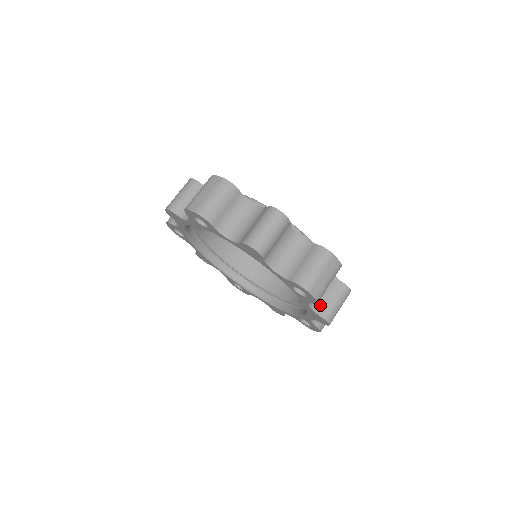
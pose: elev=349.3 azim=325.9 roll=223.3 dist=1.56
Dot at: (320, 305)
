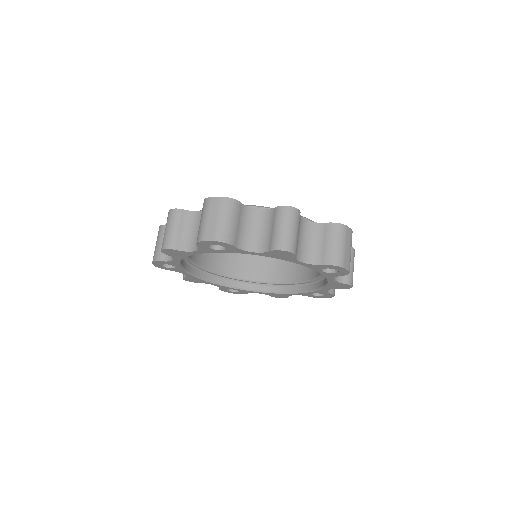
Dot at: (266, 243)
